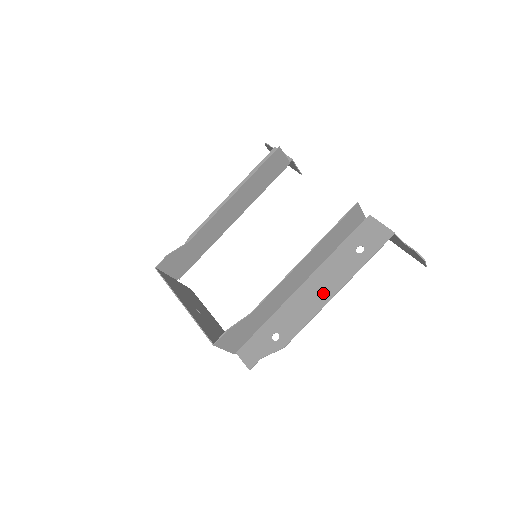
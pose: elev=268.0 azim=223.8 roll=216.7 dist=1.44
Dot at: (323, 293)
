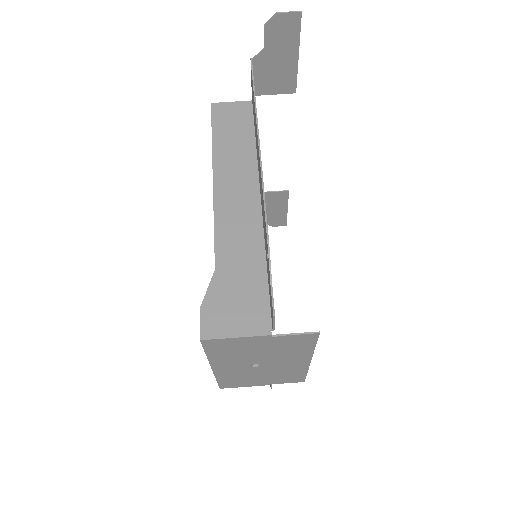
Dot at: (259, 163)
